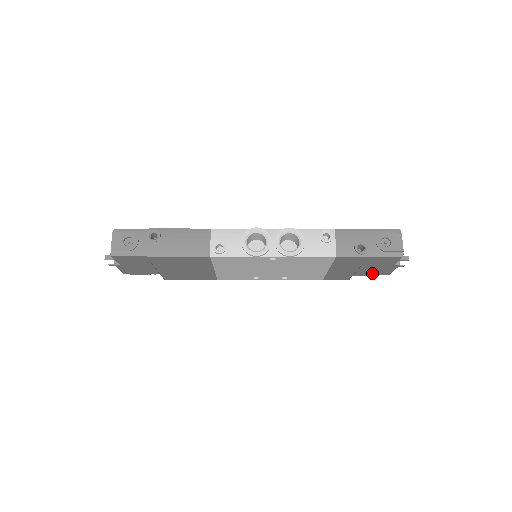
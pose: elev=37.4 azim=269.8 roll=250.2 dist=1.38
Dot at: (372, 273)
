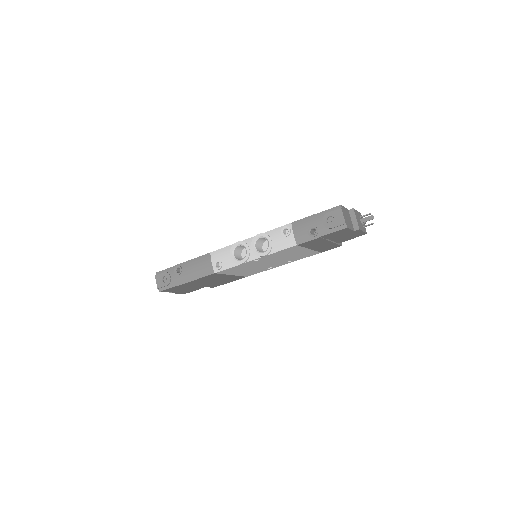
Dot at: (350, 238)
